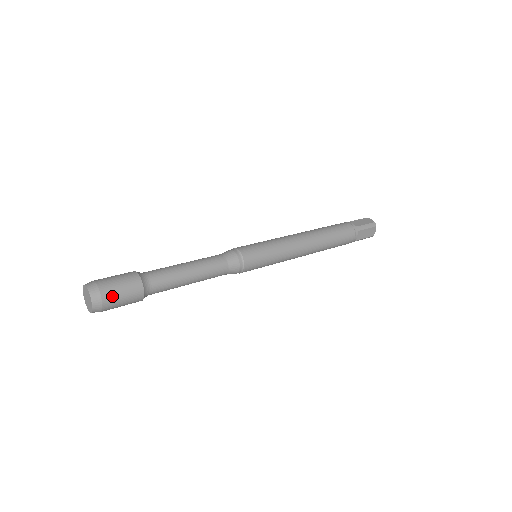
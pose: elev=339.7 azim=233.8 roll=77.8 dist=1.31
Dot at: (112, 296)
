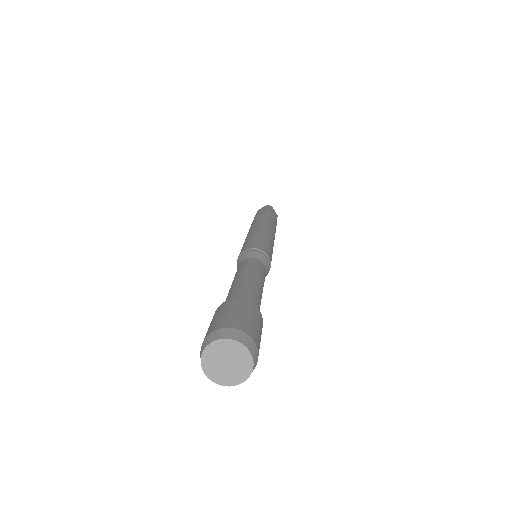
Dot at: occluded
